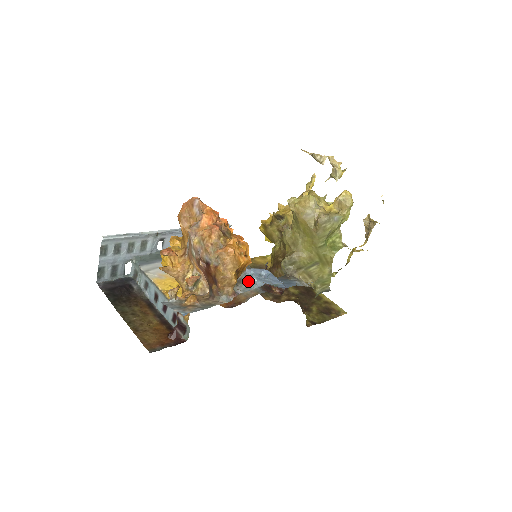
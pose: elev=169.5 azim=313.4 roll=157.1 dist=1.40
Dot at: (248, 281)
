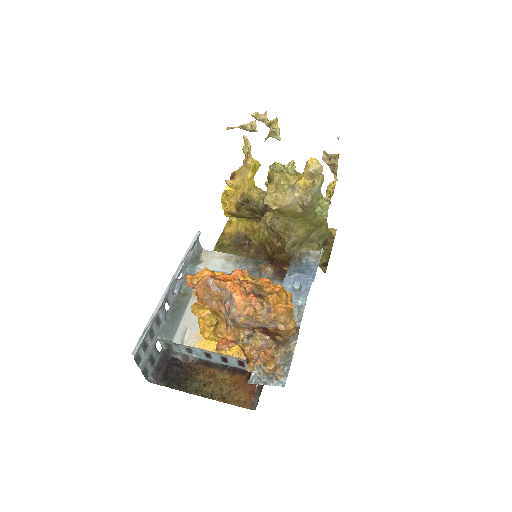
Dot at: (293, 306)
